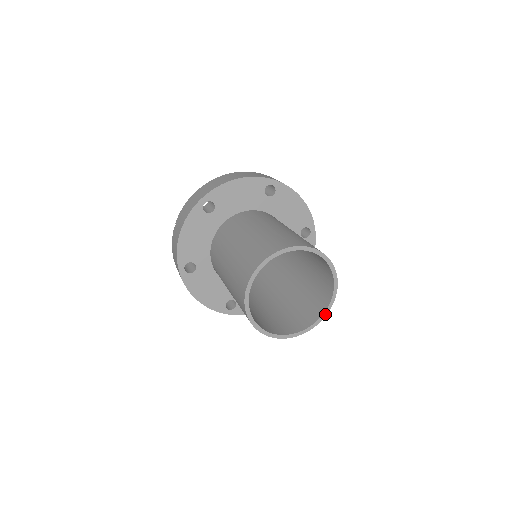
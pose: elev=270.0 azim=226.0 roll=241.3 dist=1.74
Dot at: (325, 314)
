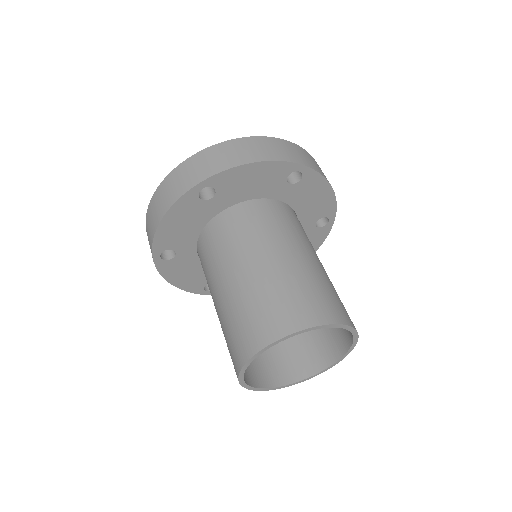
Dot at: (356, 339)
